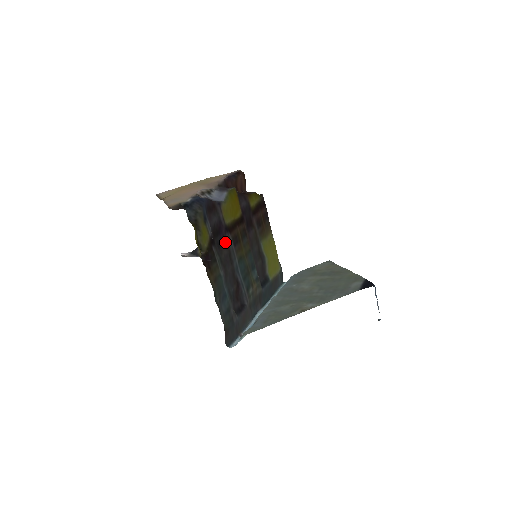
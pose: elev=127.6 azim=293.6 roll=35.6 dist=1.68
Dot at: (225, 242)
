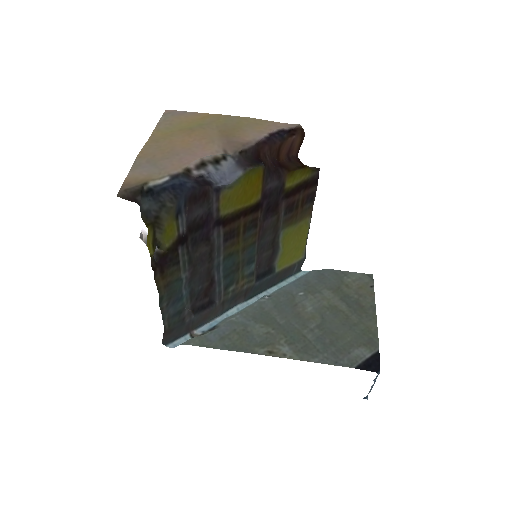
Dot at: (209, 237)
